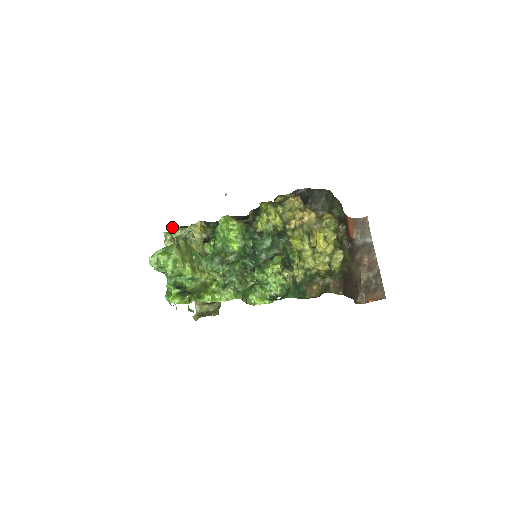
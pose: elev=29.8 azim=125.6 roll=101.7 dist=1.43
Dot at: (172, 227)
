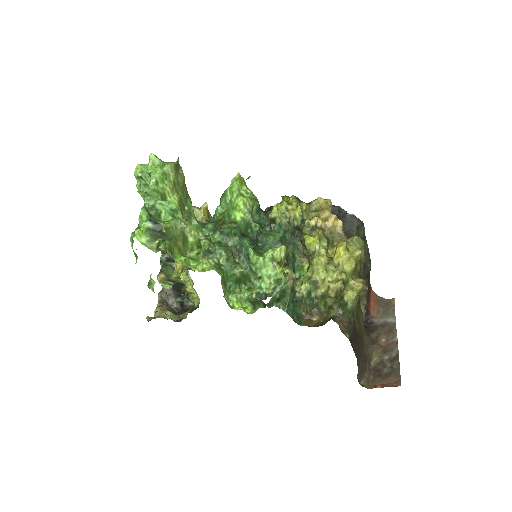
Dot at: occluded
